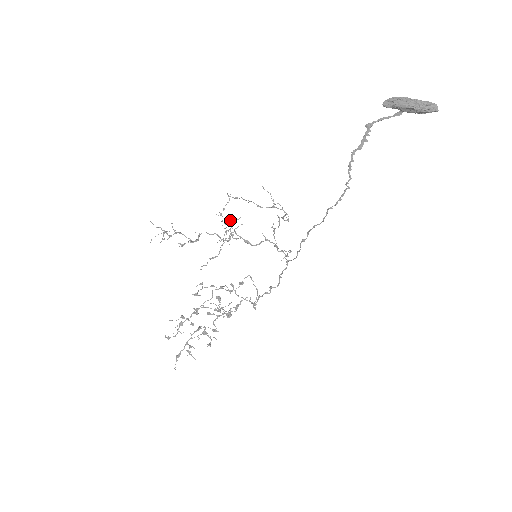
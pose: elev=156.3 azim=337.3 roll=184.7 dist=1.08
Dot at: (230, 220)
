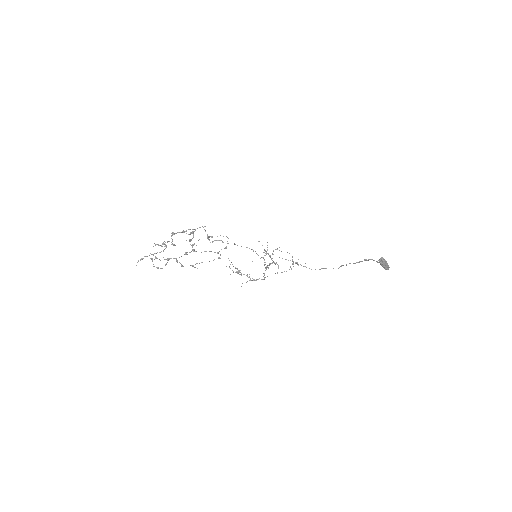
Dot at: (266, 251)
